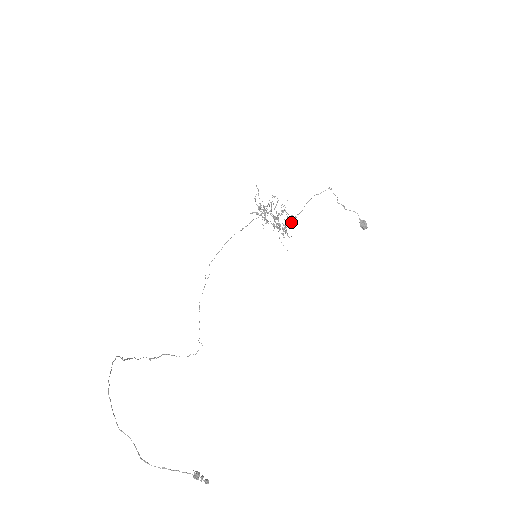
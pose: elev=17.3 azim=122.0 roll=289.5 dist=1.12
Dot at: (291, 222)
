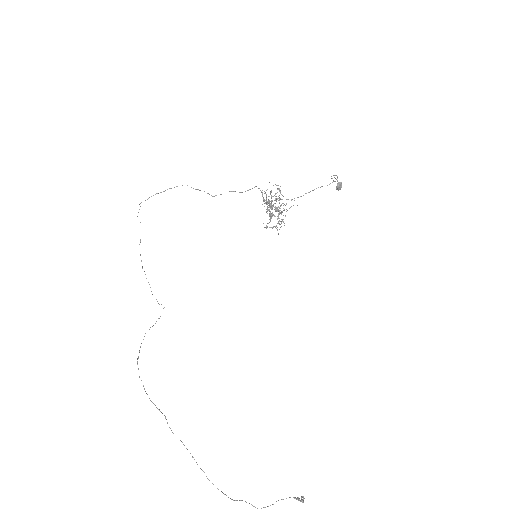
Dot at: occluded
